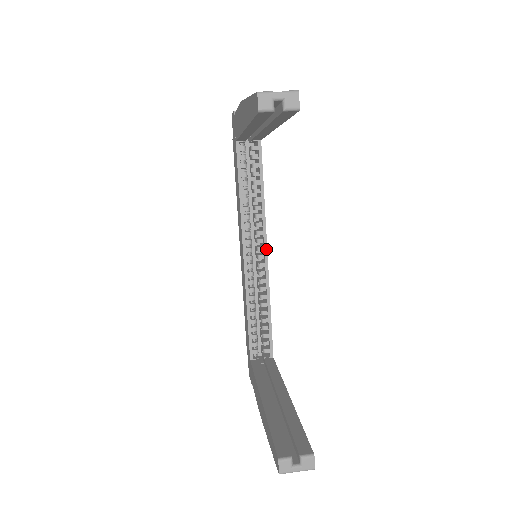
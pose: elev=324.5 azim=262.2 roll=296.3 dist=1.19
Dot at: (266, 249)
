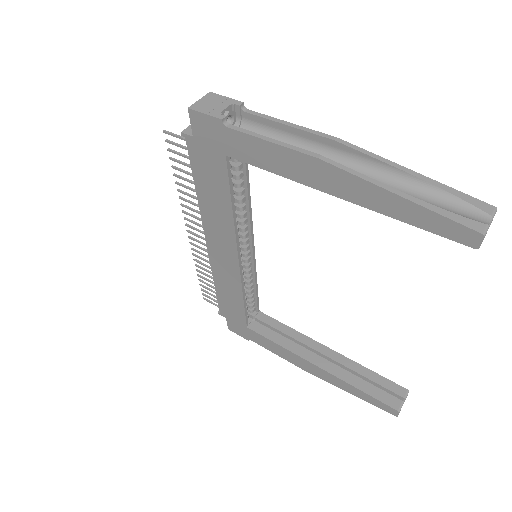
Dot at: (253, 240)
